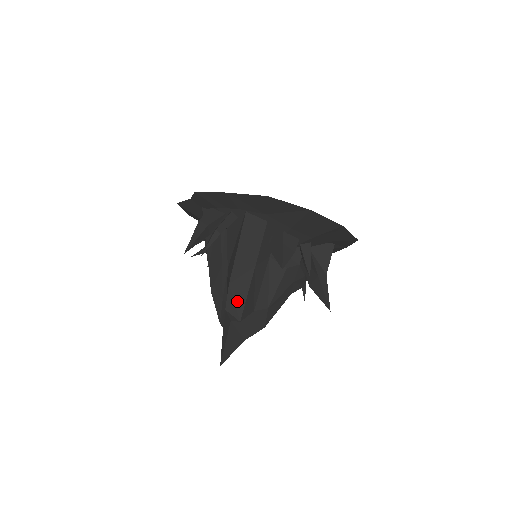
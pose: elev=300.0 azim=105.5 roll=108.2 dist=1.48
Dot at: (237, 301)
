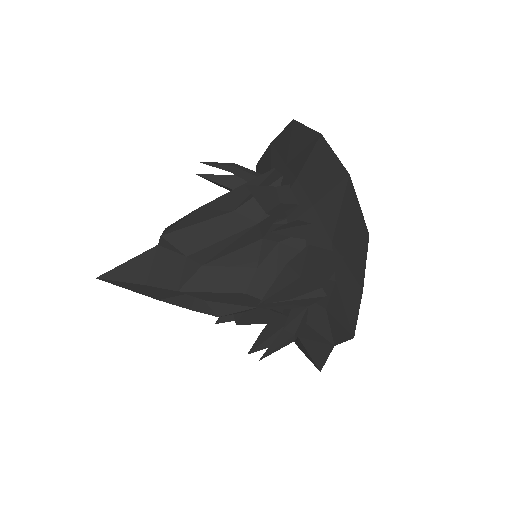
Dot at: (183, 222)
